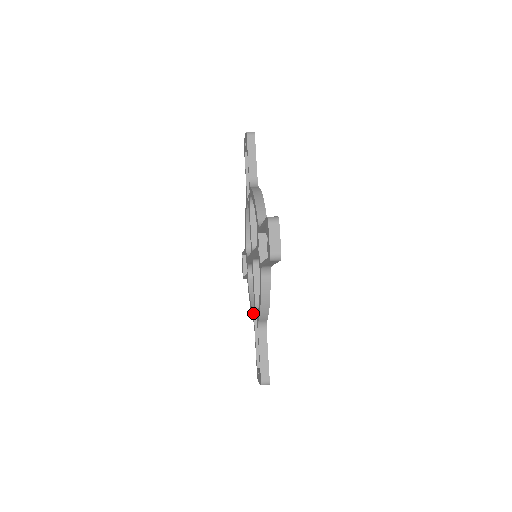
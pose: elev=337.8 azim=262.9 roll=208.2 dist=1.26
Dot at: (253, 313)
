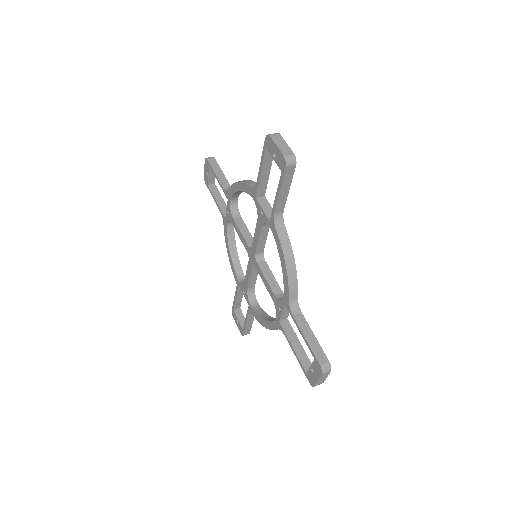
Dot at: occluded
